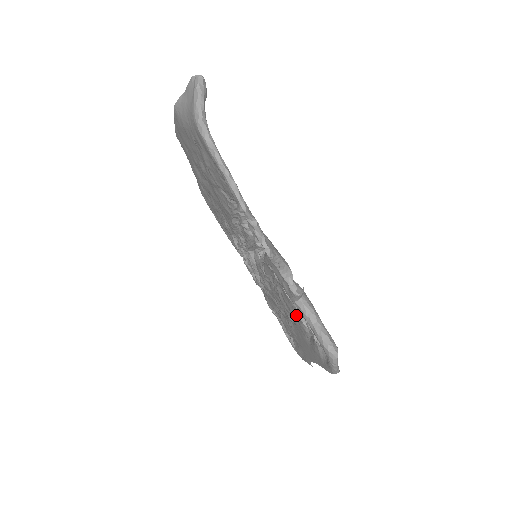
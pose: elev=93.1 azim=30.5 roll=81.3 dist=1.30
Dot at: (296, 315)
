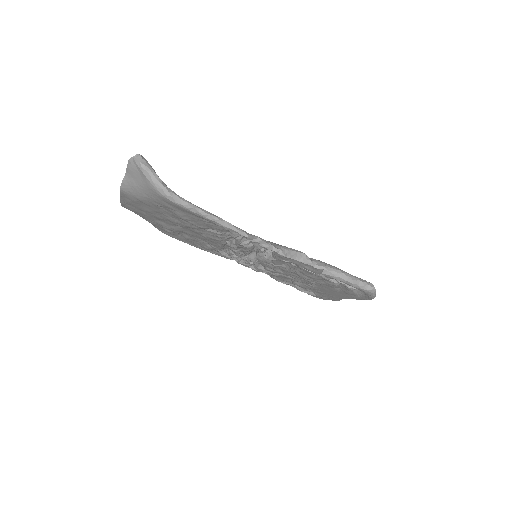
Dot at: (322, 280)
